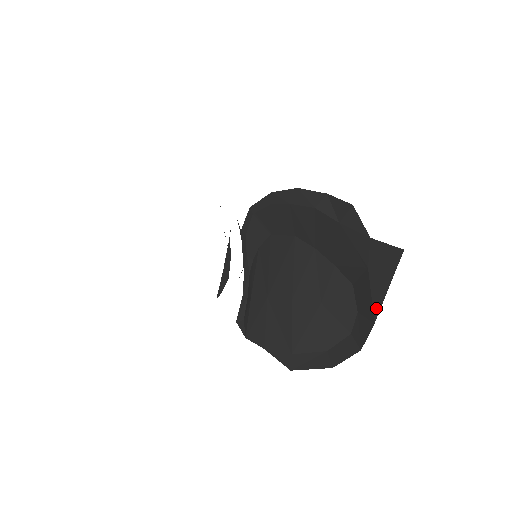
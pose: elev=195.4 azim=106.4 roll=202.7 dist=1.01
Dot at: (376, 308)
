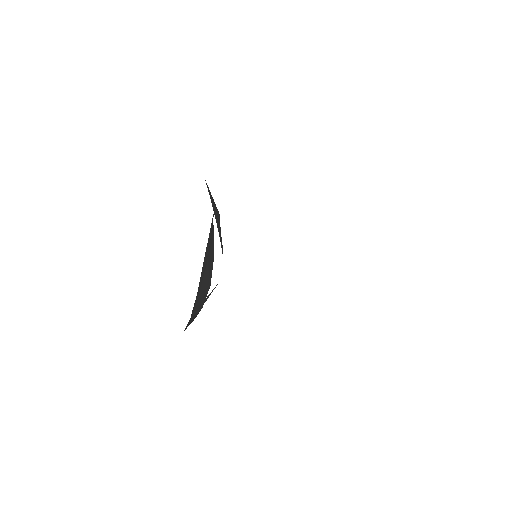
Dot at: occluded
